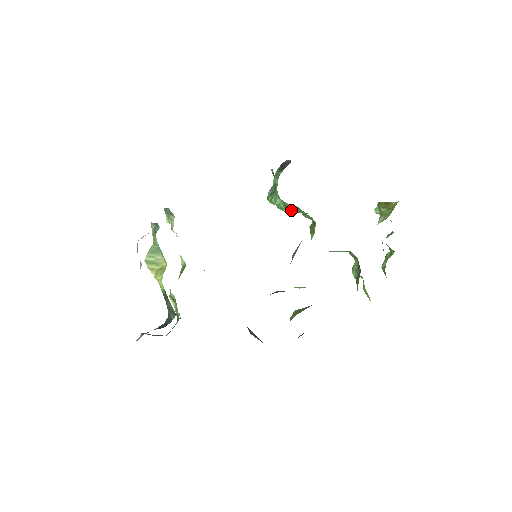
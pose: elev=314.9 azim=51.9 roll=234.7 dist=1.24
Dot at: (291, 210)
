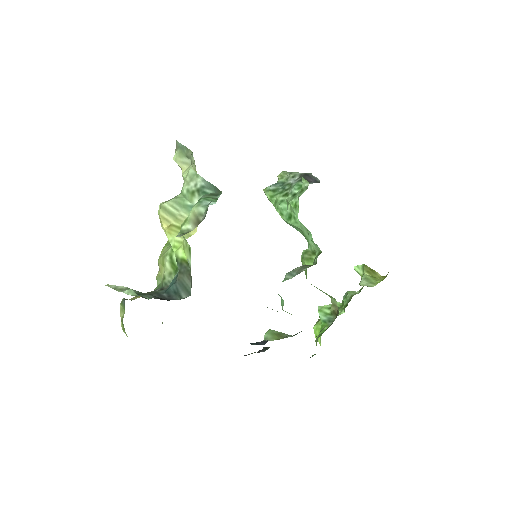
Dot at: (294, 224)
